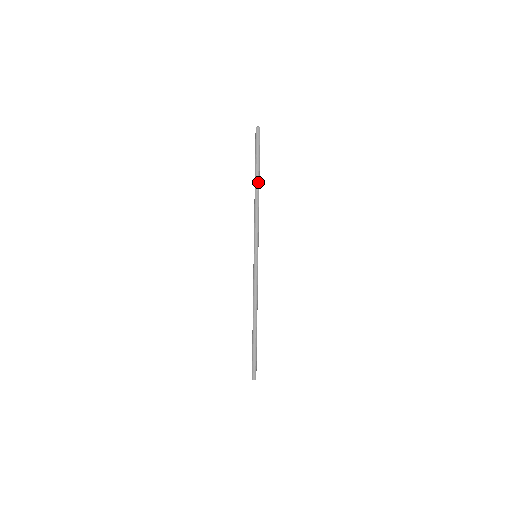
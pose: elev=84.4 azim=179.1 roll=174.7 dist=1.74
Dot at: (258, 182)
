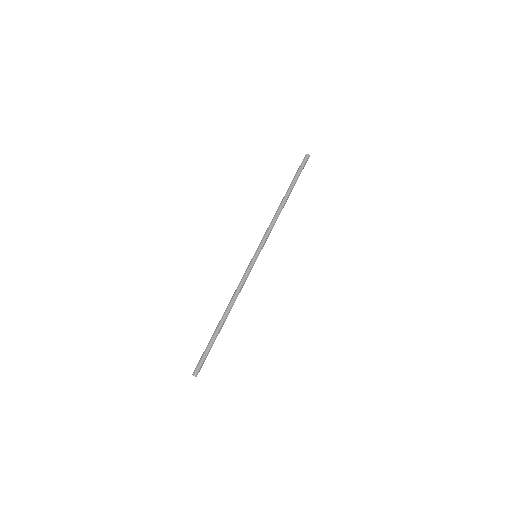
Dot at: (286, 194)
